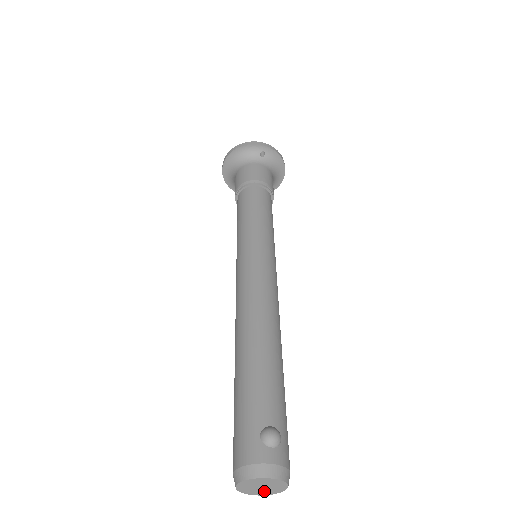
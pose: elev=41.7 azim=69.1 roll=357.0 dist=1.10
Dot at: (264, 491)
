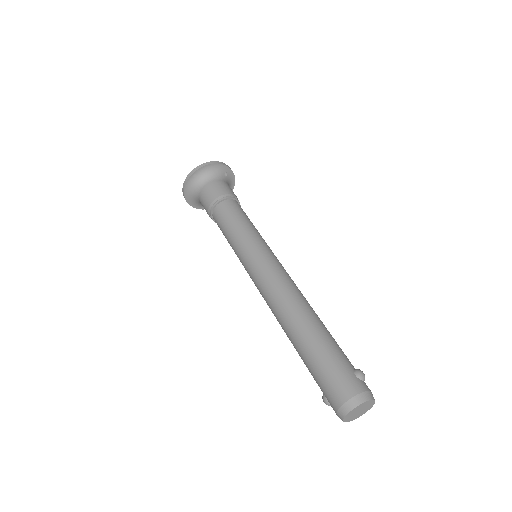
Dot at: (354, 416)
